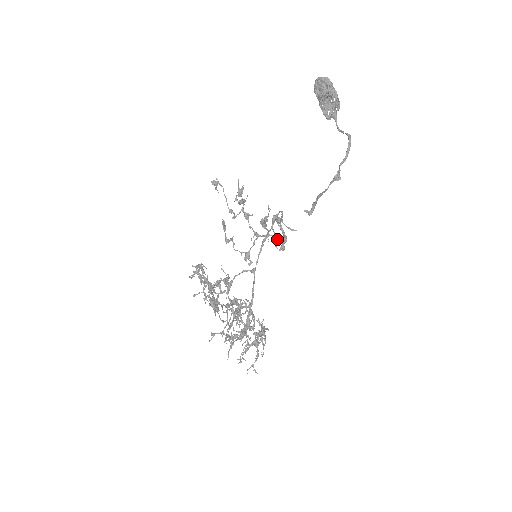
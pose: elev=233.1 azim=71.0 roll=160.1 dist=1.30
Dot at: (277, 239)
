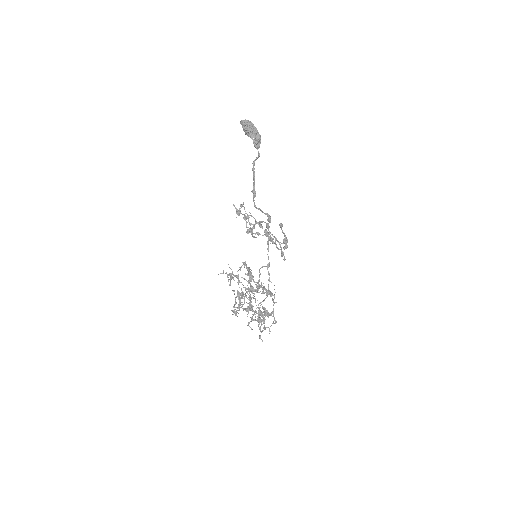
Dot at: (278, 241)
